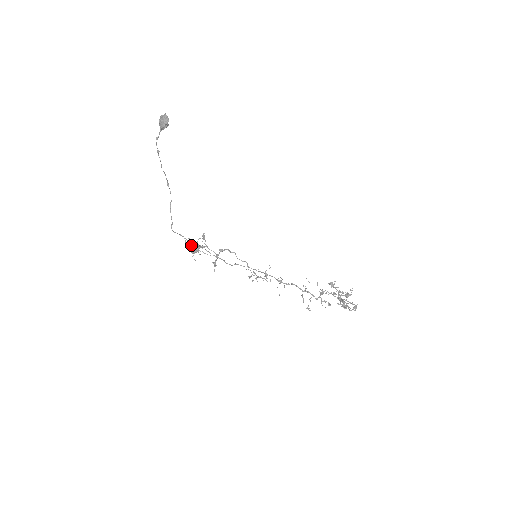
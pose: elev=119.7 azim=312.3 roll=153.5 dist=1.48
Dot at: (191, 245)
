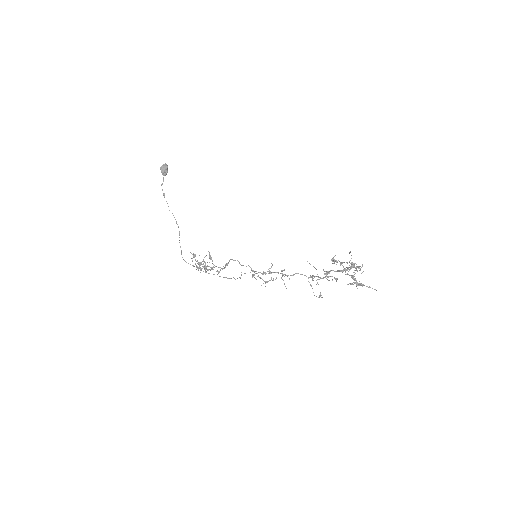
Dot at: (193, 255)
